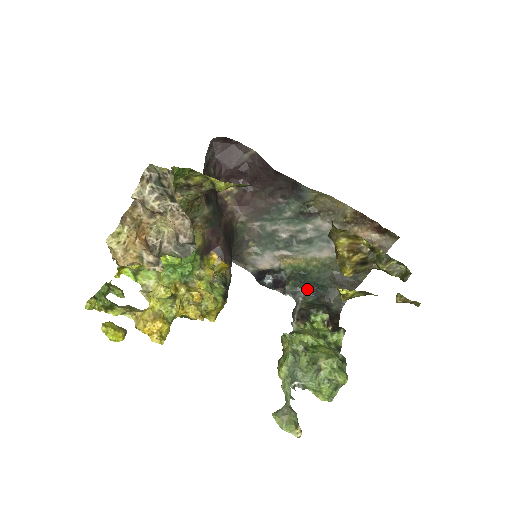
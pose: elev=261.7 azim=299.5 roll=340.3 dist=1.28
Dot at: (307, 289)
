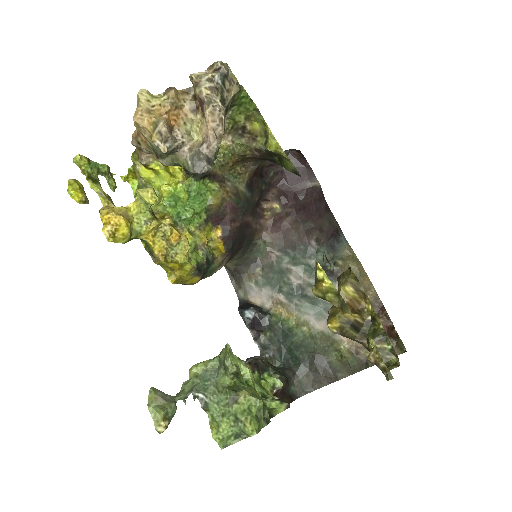
Dot at: (280, 352)
